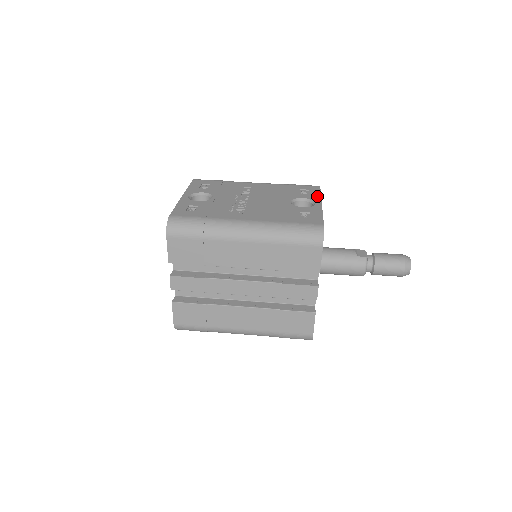
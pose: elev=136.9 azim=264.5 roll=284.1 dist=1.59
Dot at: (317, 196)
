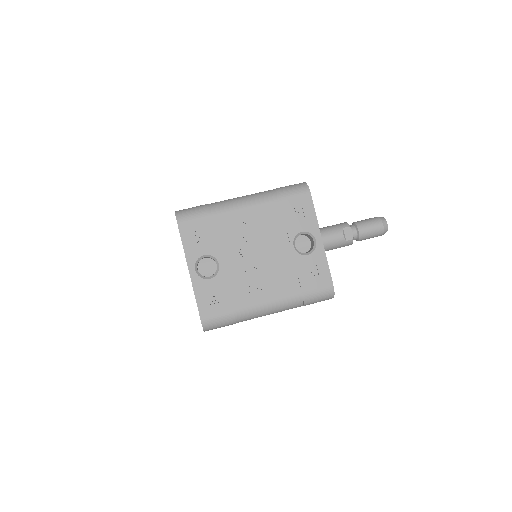
Dot at: (314, 222)
